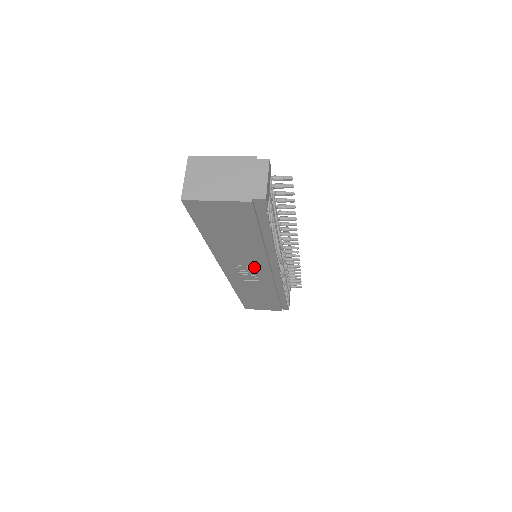
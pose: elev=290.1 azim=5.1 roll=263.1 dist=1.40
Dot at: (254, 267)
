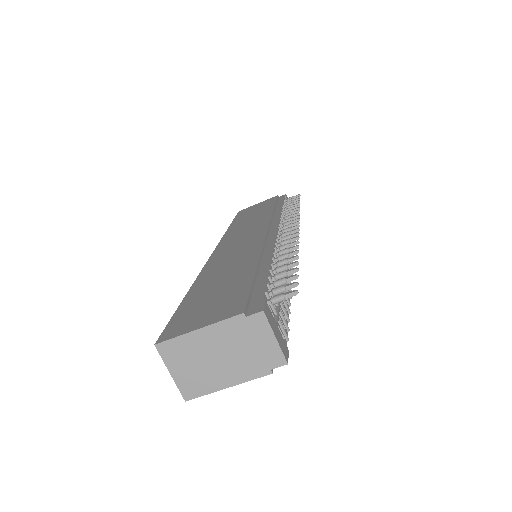
Dot at: occluded
